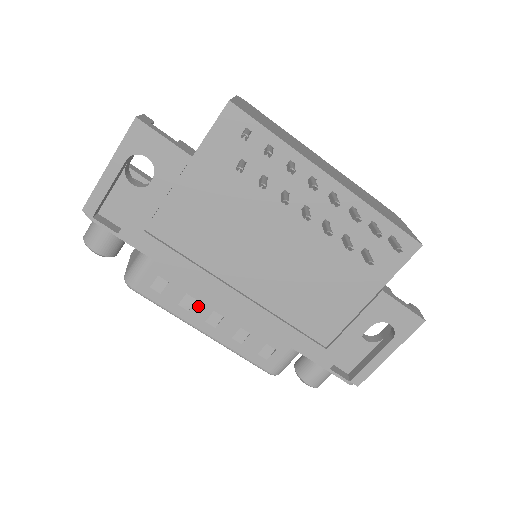
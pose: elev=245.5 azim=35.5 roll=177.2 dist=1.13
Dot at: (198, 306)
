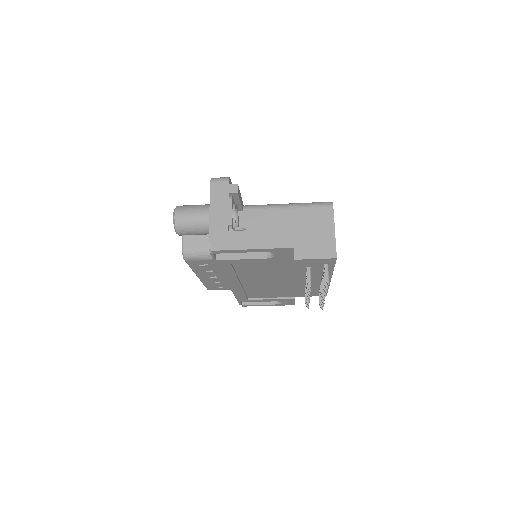
Dot at: (210, 273)
